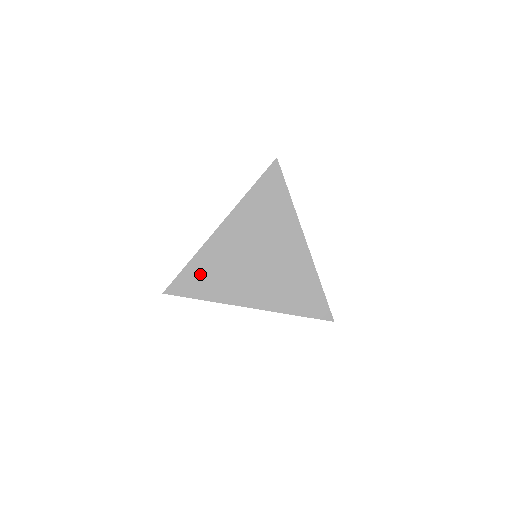
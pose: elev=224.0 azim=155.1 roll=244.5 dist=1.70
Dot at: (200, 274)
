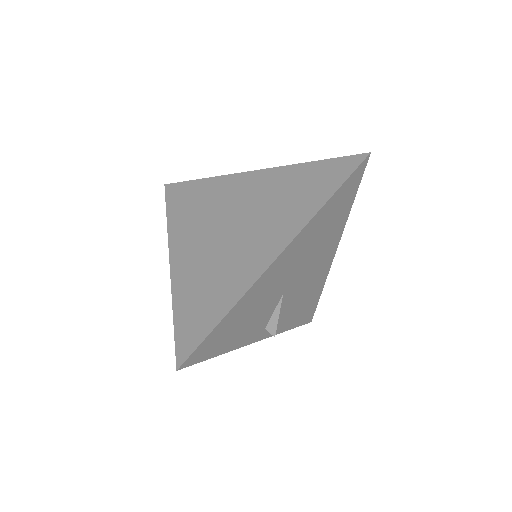
Dot at: (195, 306)
